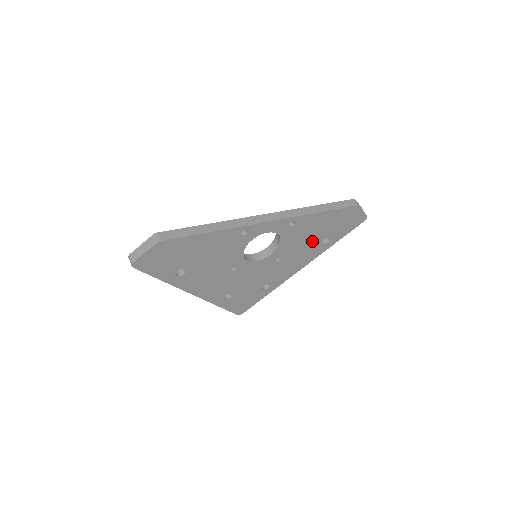
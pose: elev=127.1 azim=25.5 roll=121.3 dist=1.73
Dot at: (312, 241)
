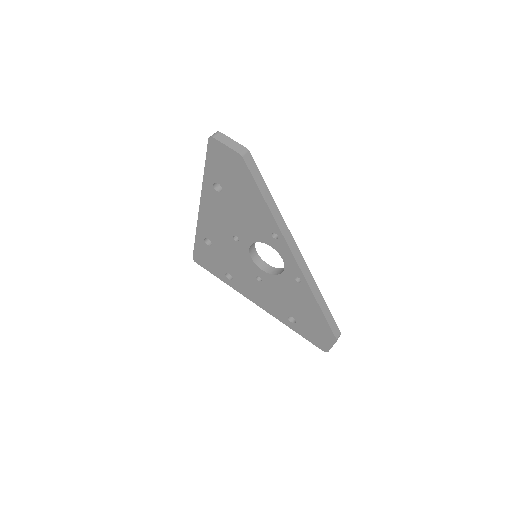
Dot at: (287, 306)
